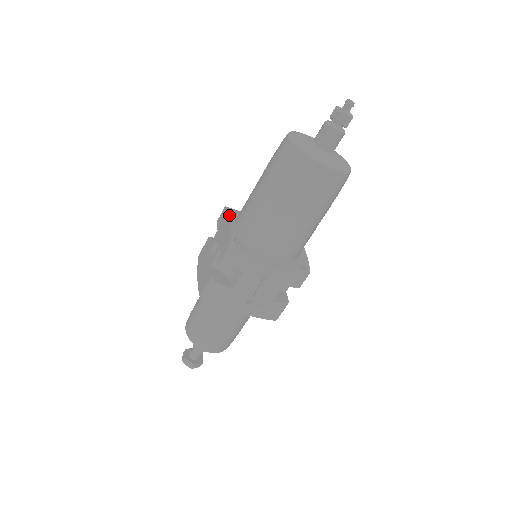
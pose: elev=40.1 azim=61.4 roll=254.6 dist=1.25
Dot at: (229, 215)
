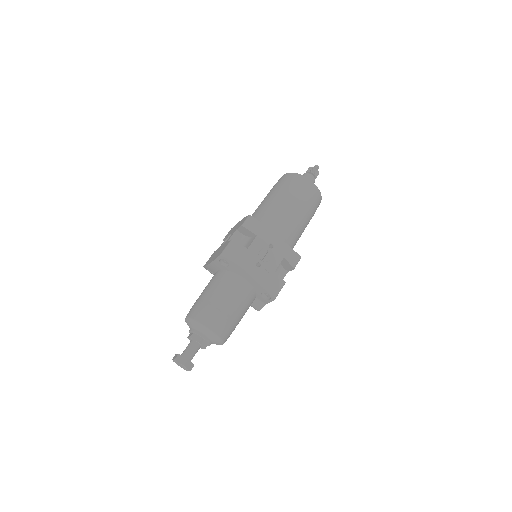
Dot at: occluded
